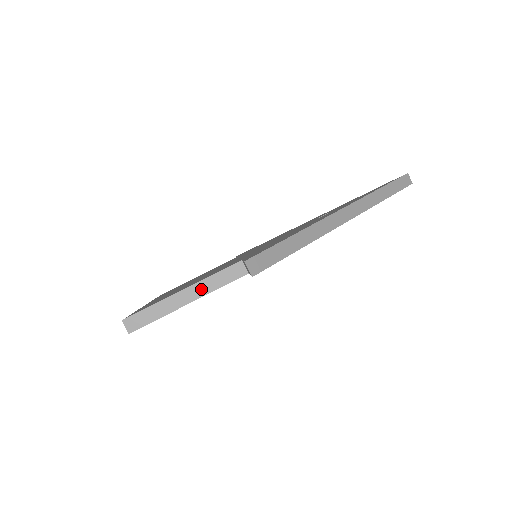
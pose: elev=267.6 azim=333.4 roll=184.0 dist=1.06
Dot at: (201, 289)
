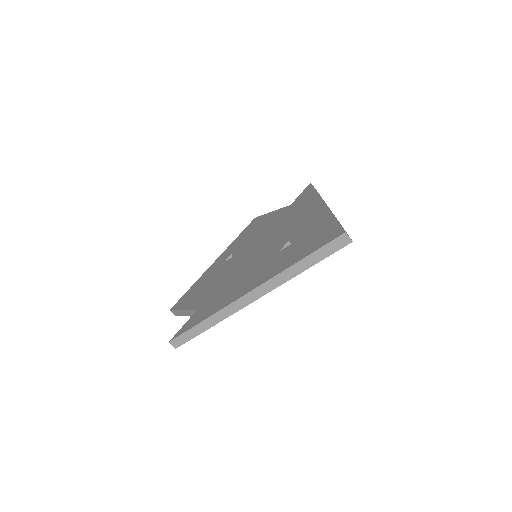
Dot at: (189, 313)
